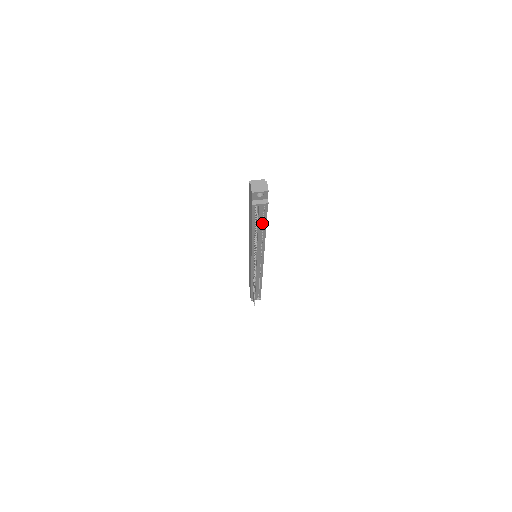
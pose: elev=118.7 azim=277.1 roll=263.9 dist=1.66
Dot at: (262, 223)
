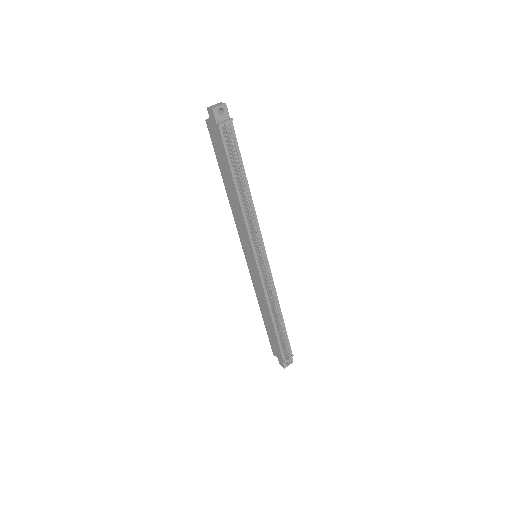
Dot at: (239, 165)
